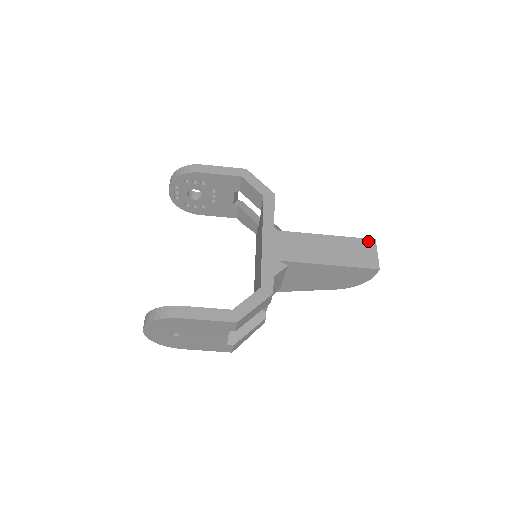
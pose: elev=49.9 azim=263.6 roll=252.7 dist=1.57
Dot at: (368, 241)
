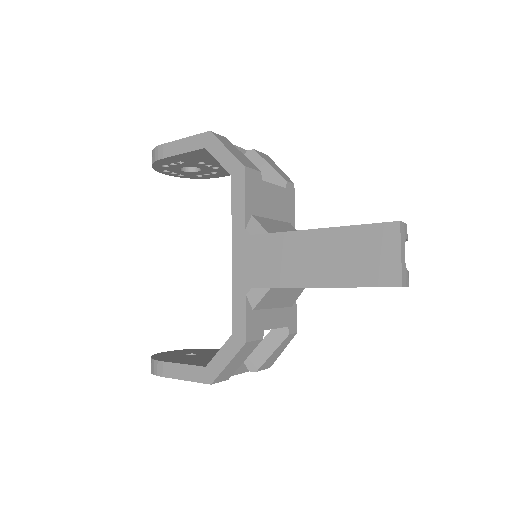
Dot at: (385, 228)
